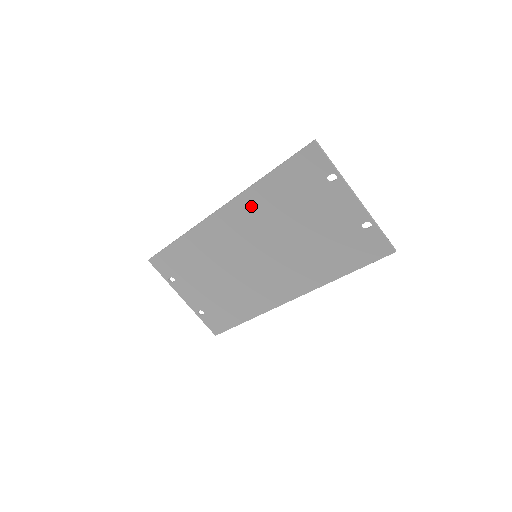
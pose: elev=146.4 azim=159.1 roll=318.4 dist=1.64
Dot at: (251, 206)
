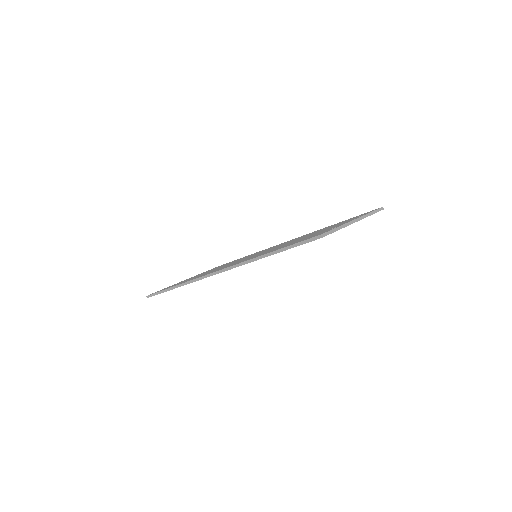
Dot at: occluded
